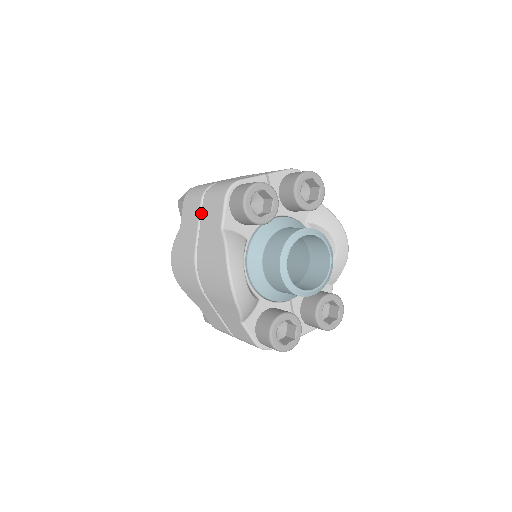
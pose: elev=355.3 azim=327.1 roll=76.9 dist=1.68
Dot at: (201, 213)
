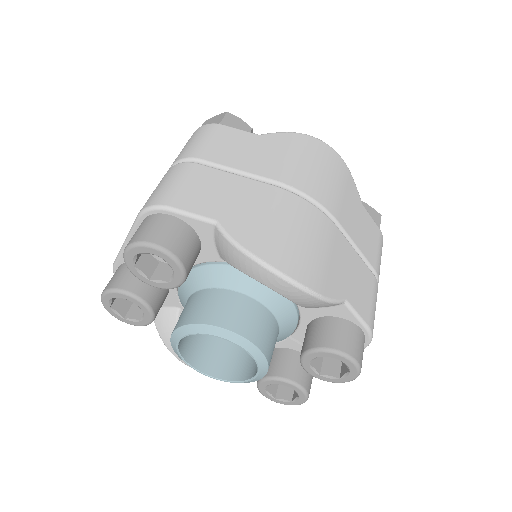
Dot at: occluded
